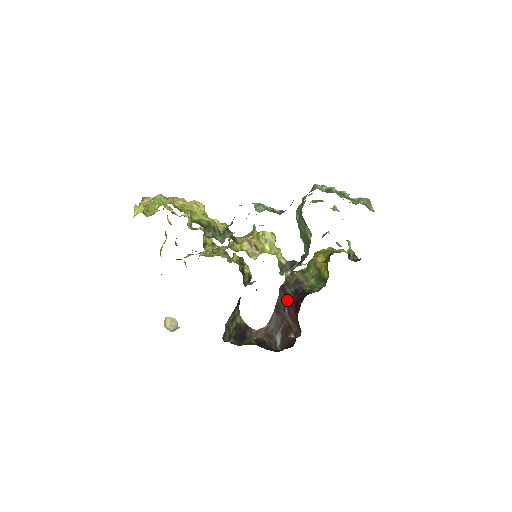
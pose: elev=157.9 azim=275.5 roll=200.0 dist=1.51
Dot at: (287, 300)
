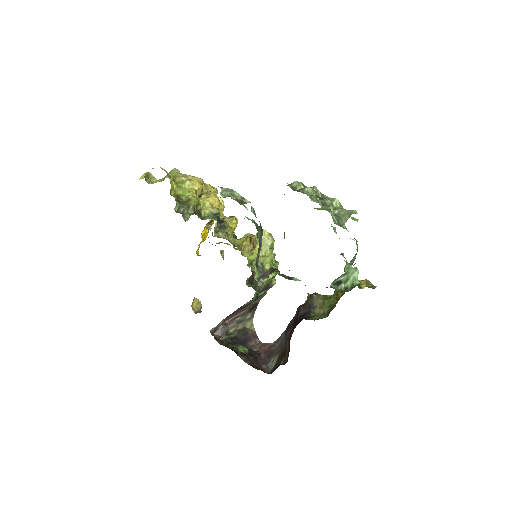
Dot at: (294, 321)
